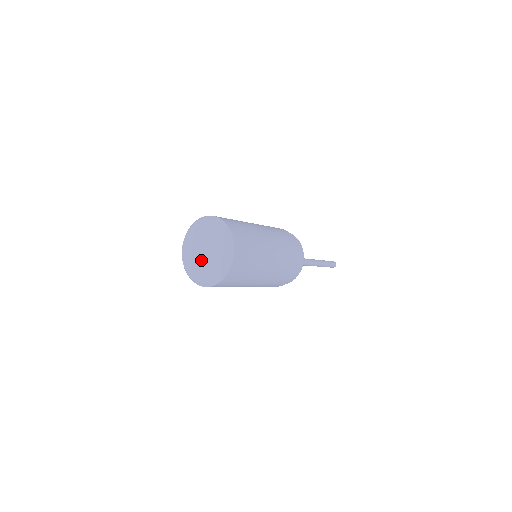
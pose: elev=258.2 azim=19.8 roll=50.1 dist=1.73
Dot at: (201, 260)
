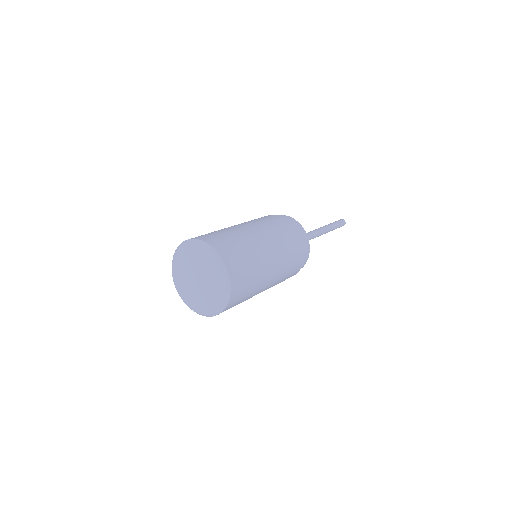
Dot at: (196, 289)
